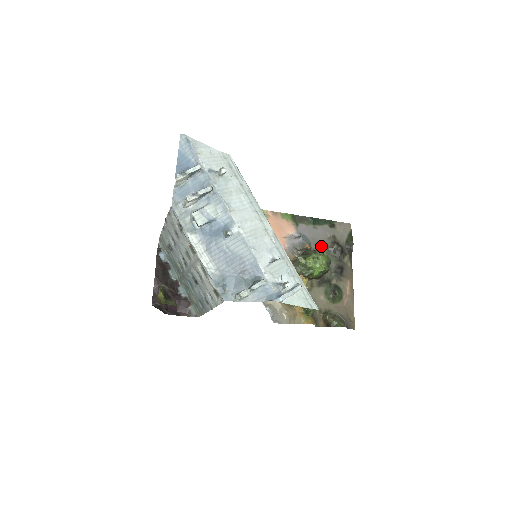
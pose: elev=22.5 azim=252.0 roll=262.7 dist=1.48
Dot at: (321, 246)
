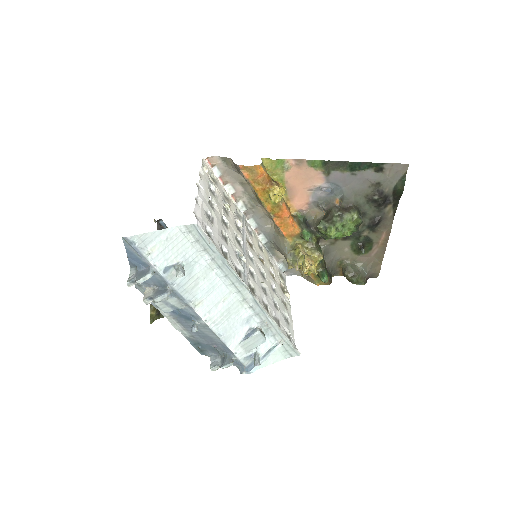
Dot at: (357, 196)
